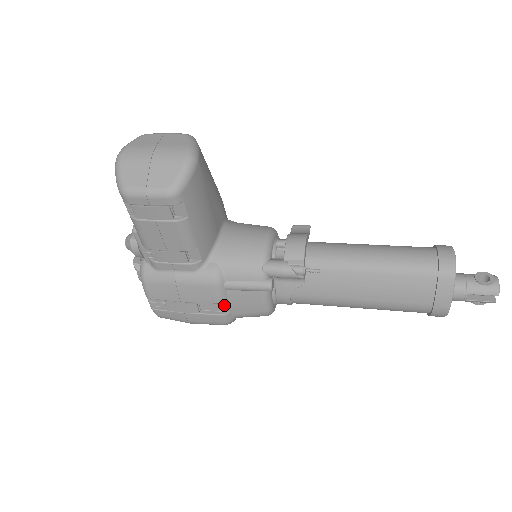
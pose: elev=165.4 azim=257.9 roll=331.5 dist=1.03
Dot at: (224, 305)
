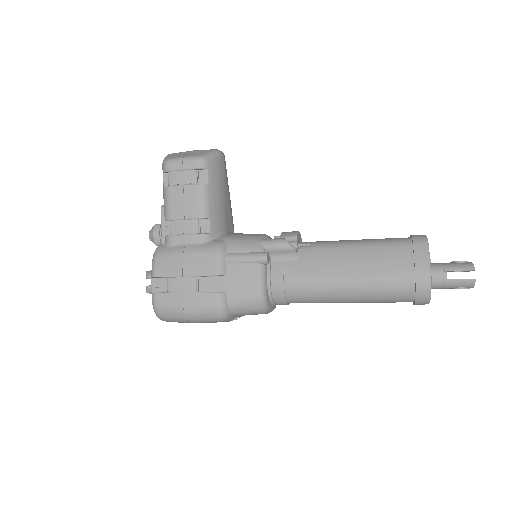
Dot at: (221, 283)
